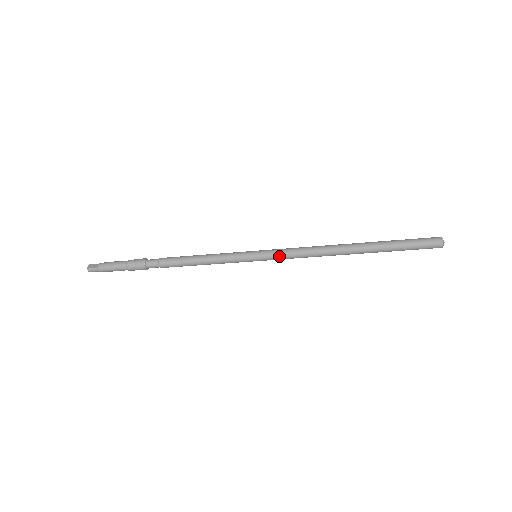
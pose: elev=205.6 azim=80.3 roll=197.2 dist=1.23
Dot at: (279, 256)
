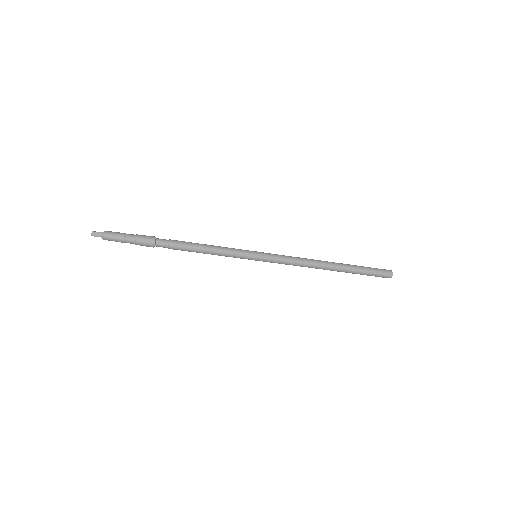
Dot at: (277, 257)
